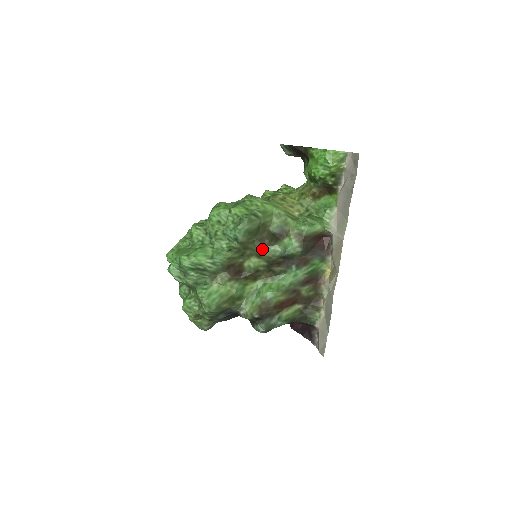
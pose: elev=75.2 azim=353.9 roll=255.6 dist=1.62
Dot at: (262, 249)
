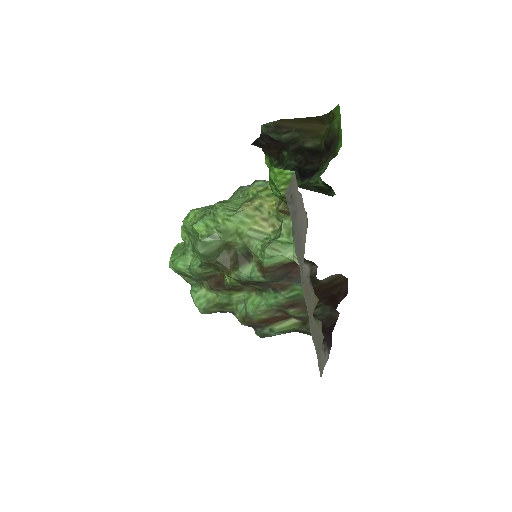
Dot at: (227, 271)
